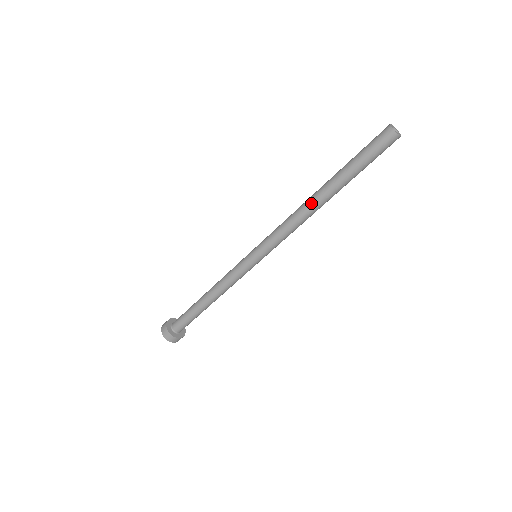
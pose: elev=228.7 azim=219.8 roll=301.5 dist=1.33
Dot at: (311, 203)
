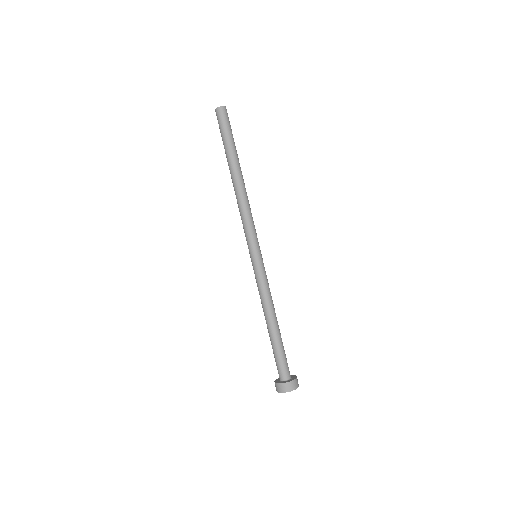
Dot at: (234, 187)
